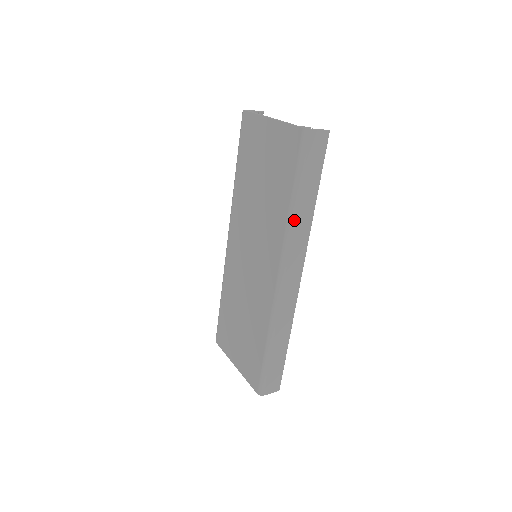
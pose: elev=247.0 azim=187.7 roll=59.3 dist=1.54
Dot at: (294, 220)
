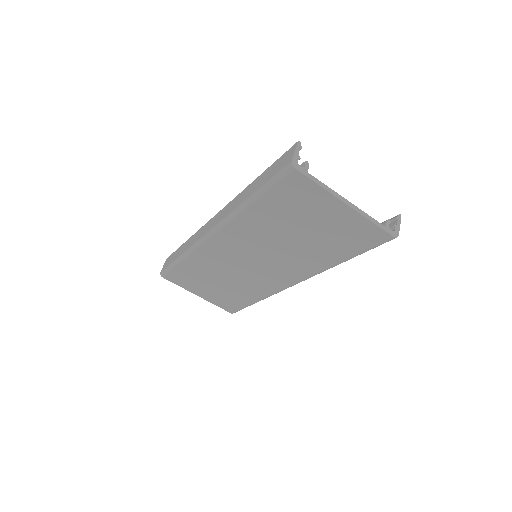
Dot at: occluded
